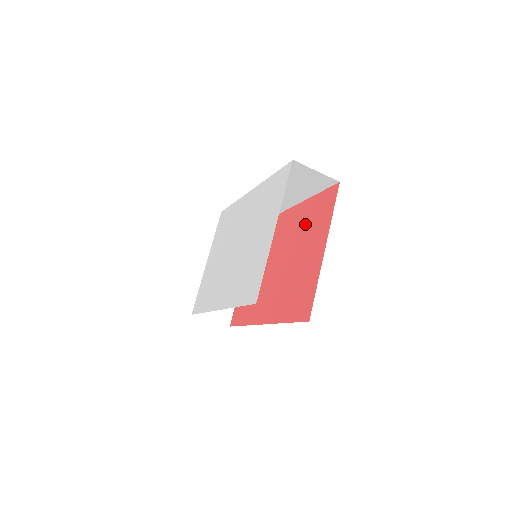
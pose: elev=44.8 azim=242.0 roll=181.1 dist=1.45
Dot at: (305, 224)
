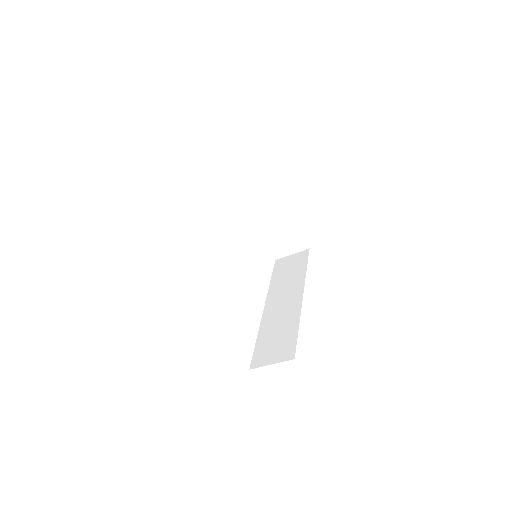
Dot at: occluded
